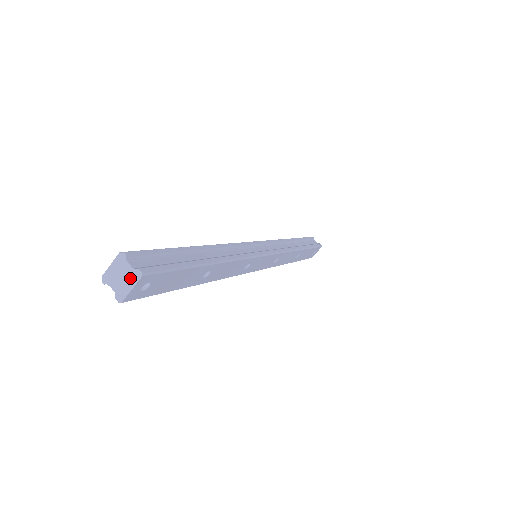
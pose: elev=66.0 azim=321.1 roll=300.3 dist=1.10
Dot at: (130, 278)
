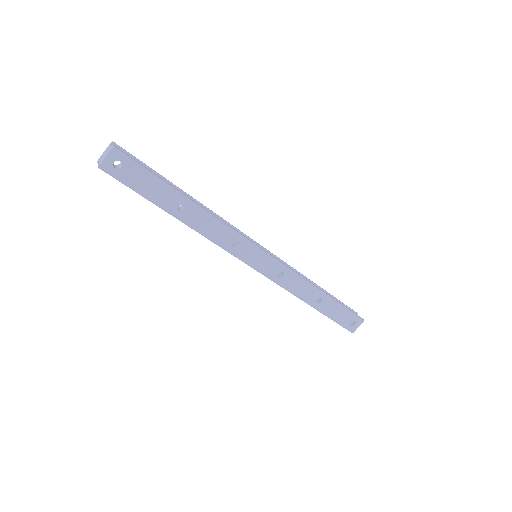
Dot at: (108, 151)
